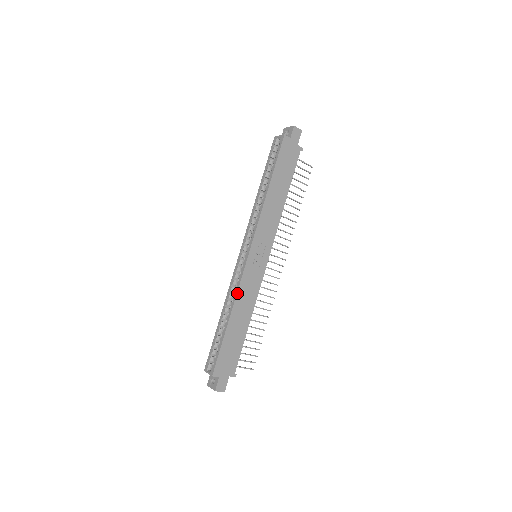
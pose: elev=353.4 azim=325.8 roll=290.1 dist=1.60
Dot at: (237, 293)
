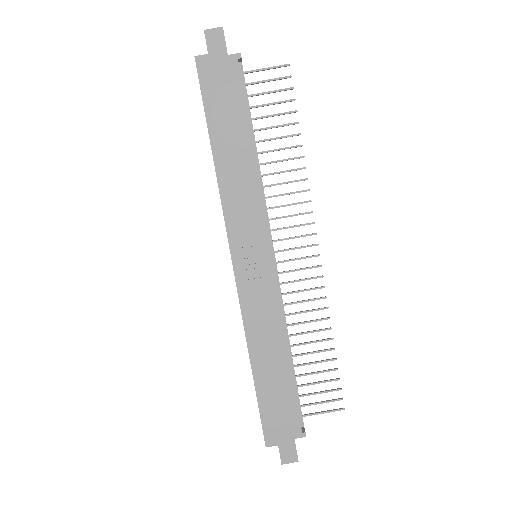
Dot at: (244, 325)
